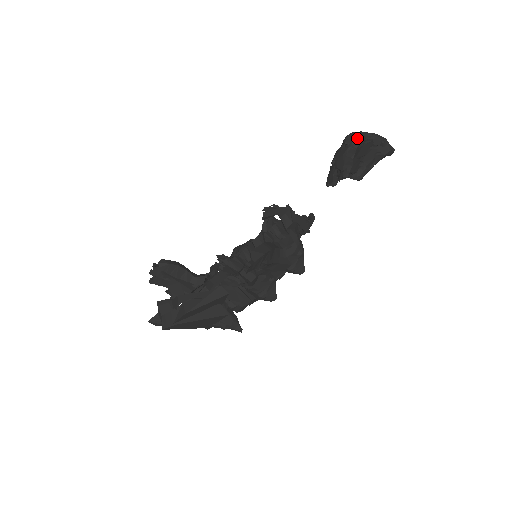
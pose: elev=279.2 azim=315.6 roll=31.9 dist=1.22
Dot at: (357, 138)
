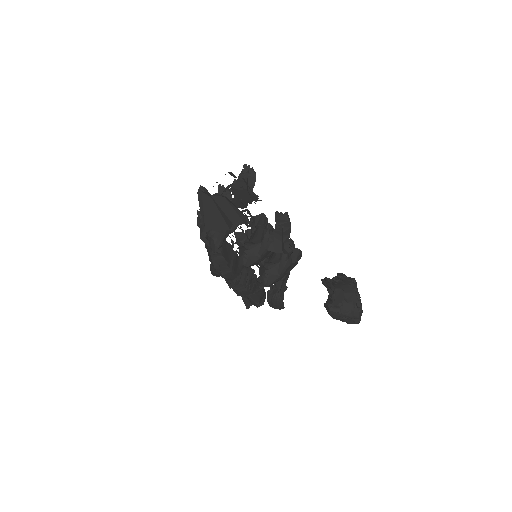
Dot at: occluded
